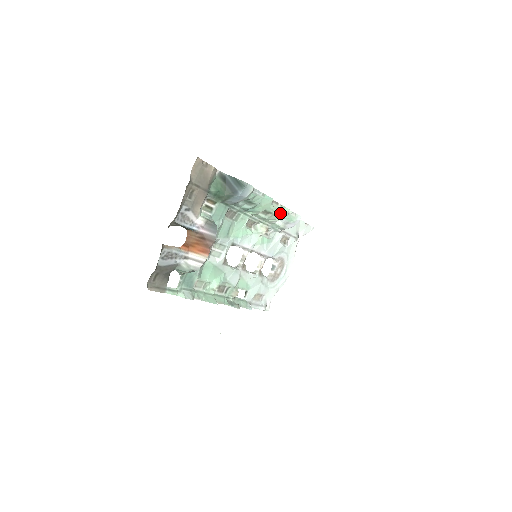
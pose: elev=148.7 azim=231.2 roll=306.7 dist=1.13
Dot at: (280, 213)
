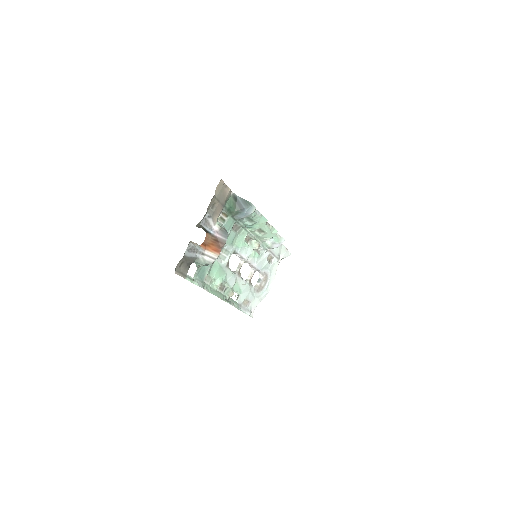
Dot at: (270, 233)
